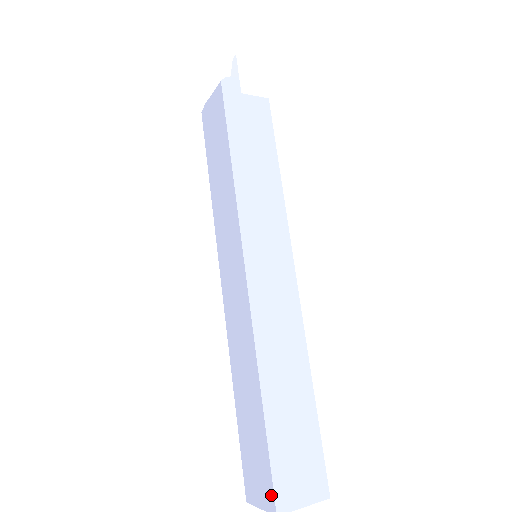
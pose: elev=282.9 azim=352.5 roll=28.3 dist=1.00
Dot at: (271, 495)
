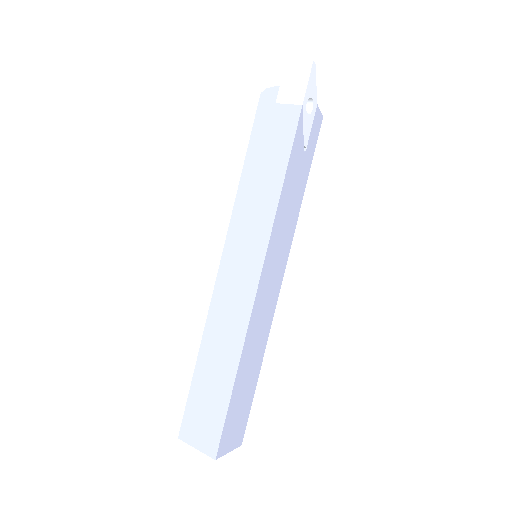
Dot at: (183, 424)
